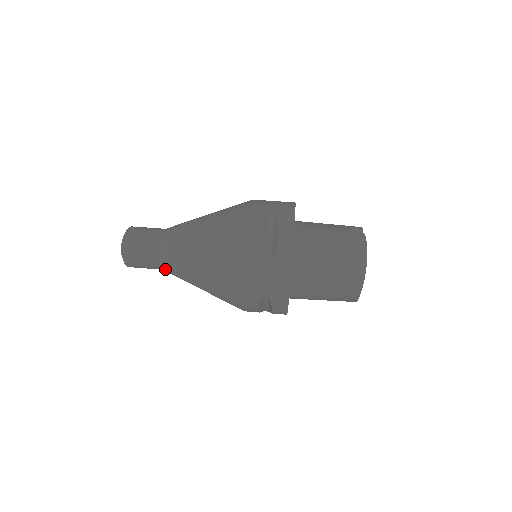
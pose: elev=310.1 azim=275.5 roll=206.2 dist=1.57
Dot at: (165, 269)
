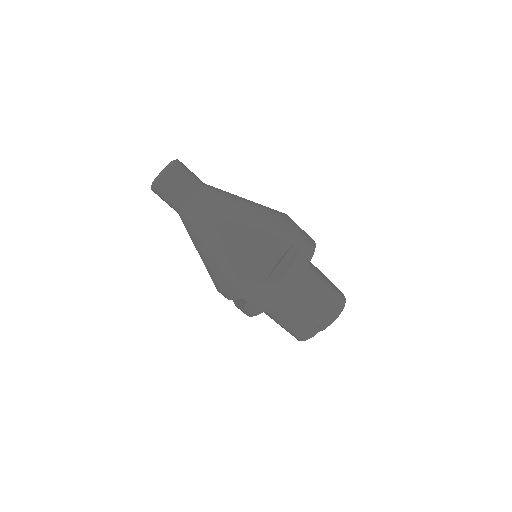
Dot at: occluded
